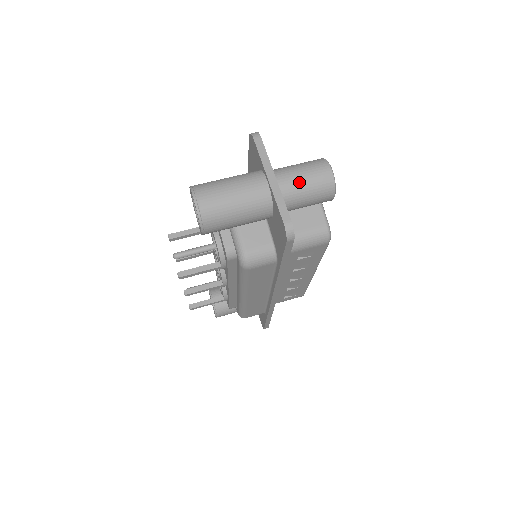
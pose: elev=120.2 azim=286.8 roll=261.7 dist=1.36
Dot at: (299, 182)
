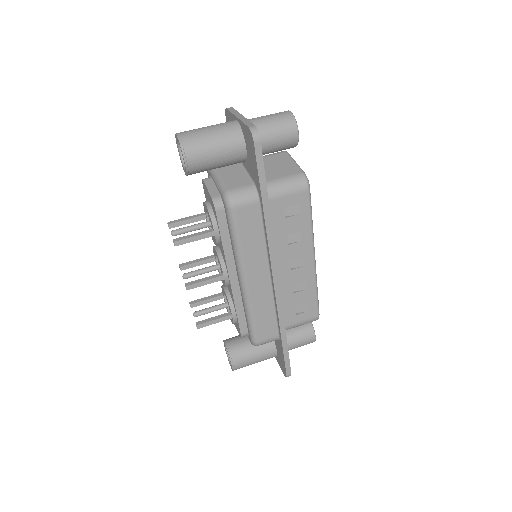
Dot at: (264, 119)
